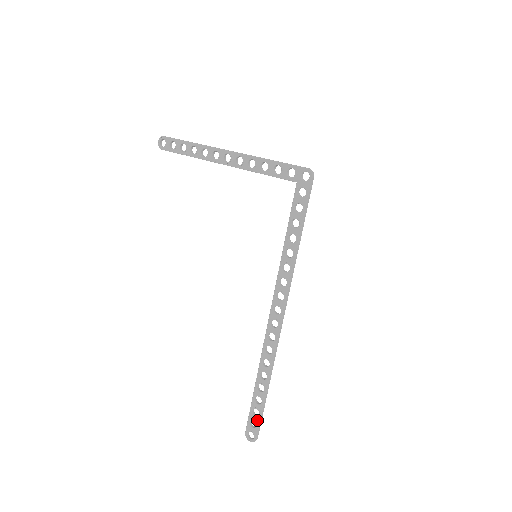
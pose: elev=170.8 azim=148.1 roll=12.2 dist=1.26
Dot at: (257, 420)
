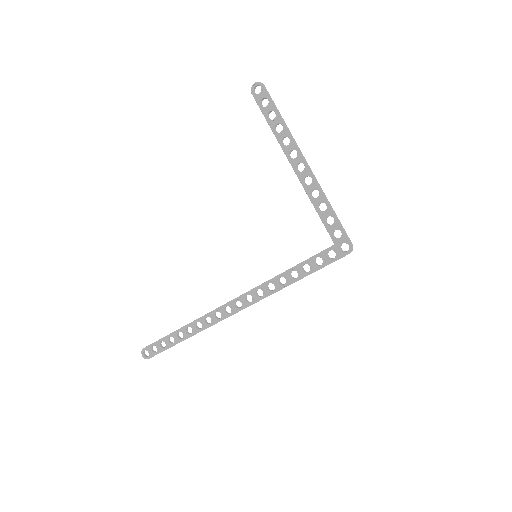
Dot at: (160, 350)
